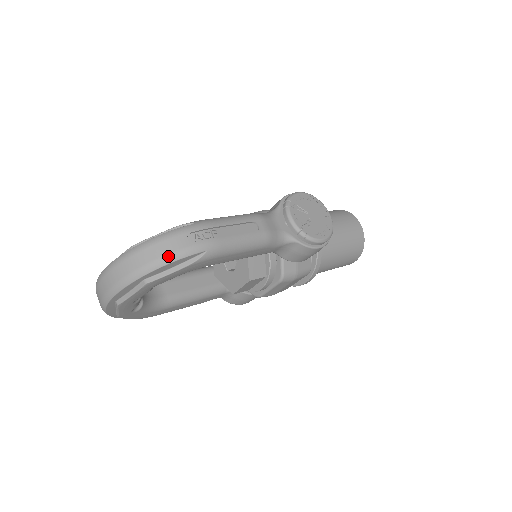
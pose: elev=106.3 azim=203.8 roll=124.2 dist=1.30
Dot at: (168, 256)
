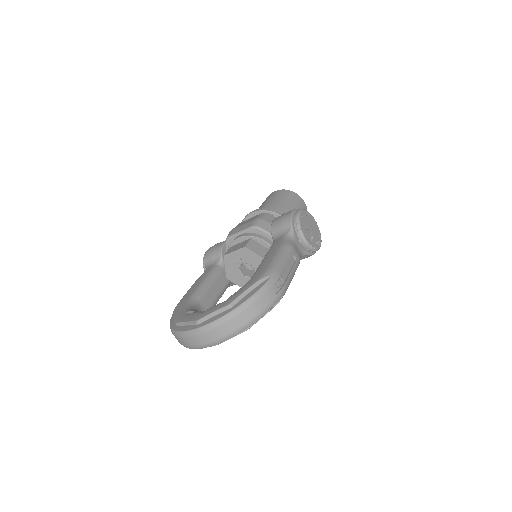
Dot at: (265, 309)
